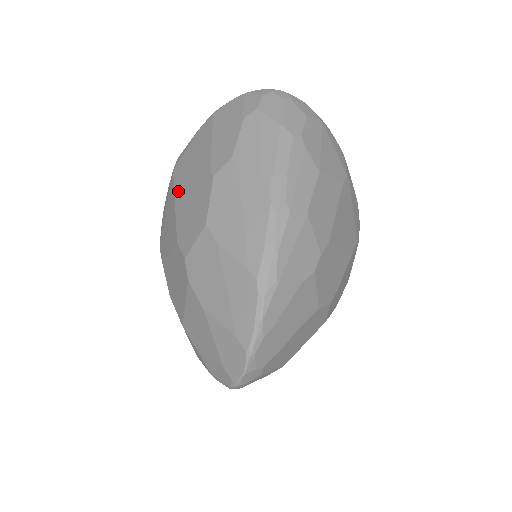
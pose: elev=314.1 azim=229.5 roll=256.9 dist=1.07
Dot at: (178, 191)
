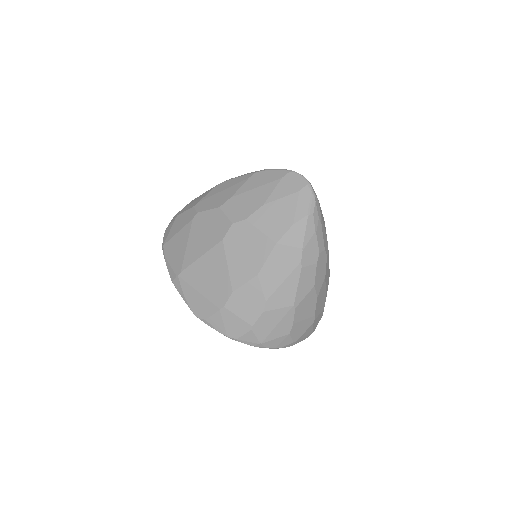
Dot at: (192, 257)
